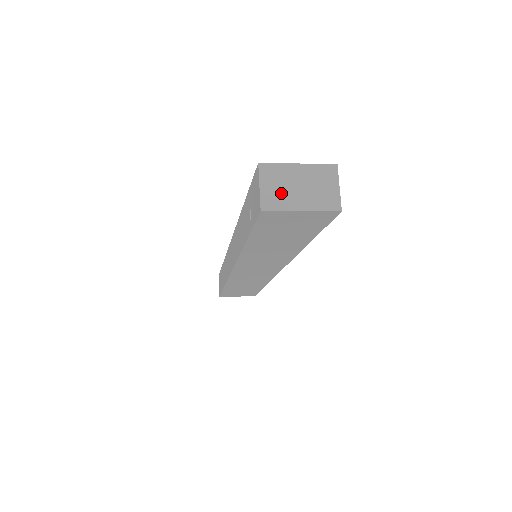
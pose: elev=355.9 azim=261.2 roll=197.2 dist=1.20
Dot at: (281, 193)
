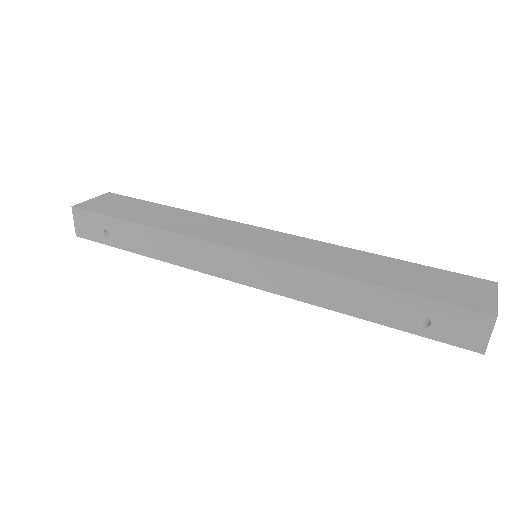
Dot at: occluded
